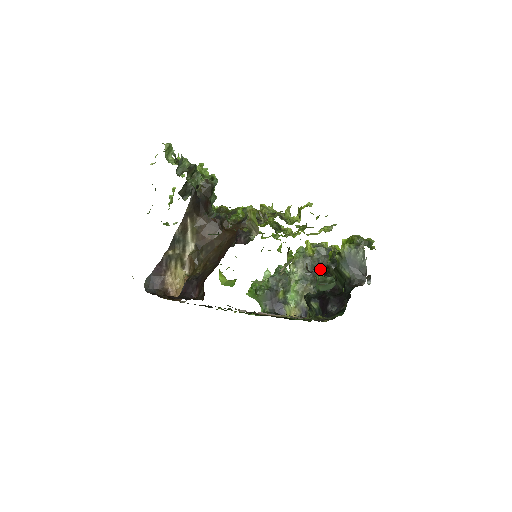
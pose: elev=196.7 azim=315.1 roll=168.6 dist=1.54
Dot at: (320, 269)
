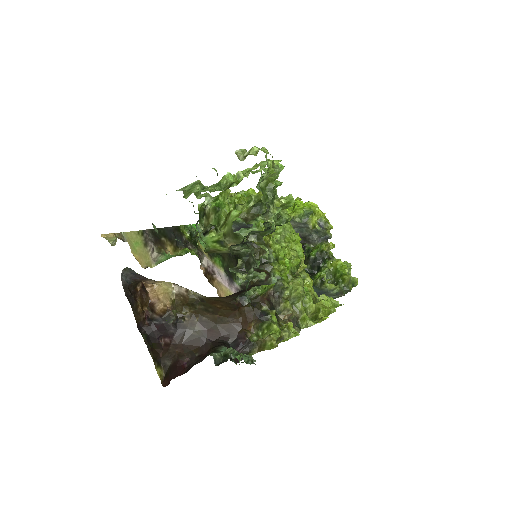
Dot at: occluded
